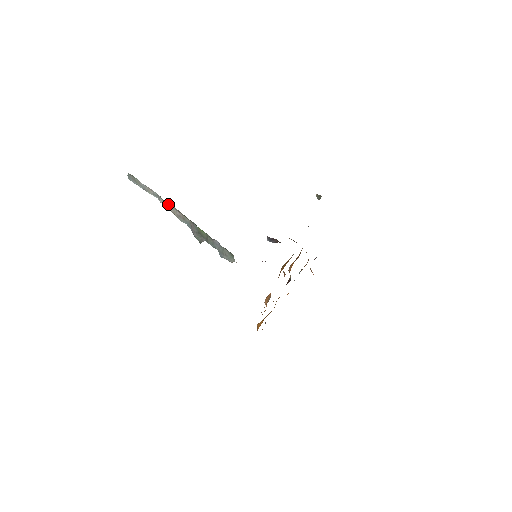
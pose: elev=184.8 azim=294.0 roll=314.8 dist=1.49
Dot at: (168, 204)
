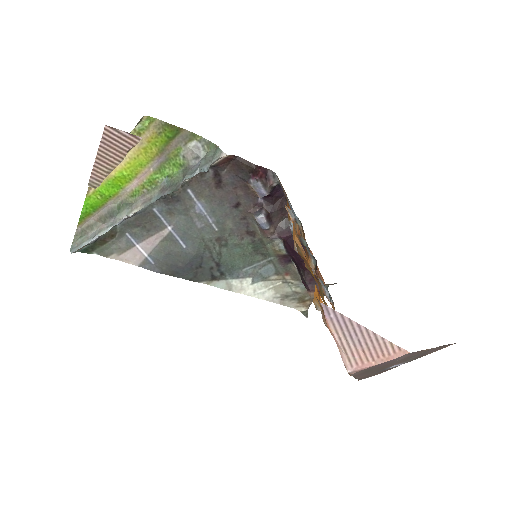
Dot at: (128, 207)
